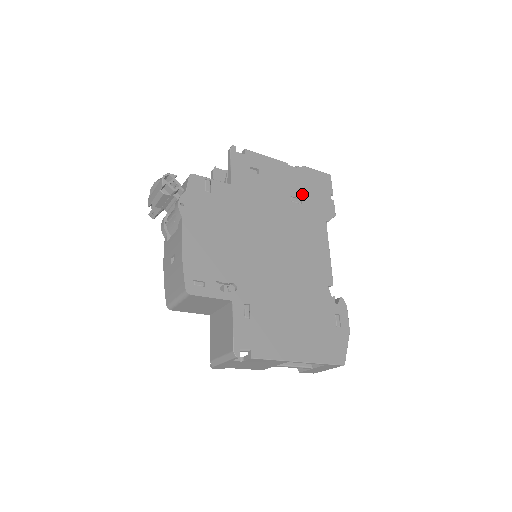
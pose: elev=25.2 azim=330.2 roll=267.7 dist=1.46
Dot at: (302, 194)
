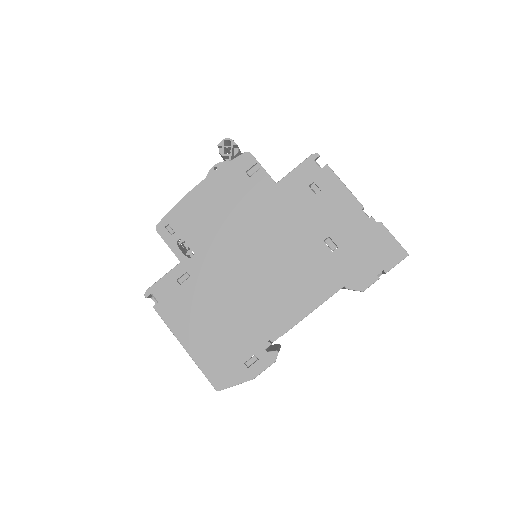
Dot at: (345, 244)
